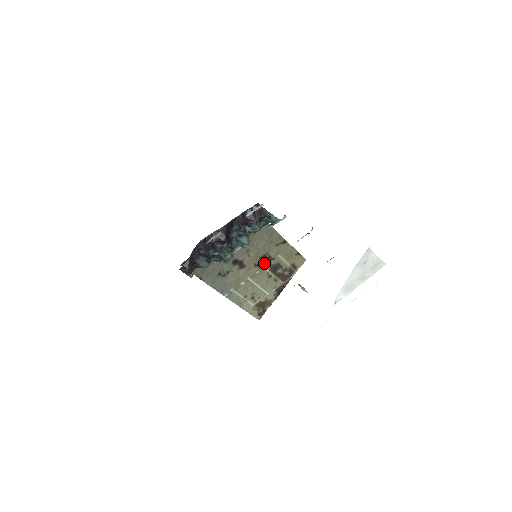
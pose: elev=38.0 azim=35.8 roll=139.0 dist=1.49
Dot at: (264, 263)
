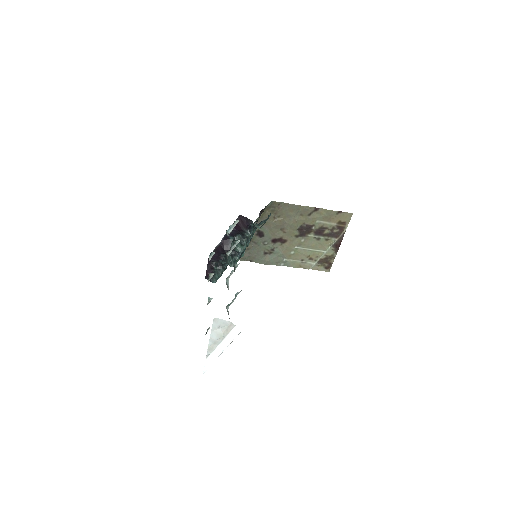
Dot at: (210, 298)
